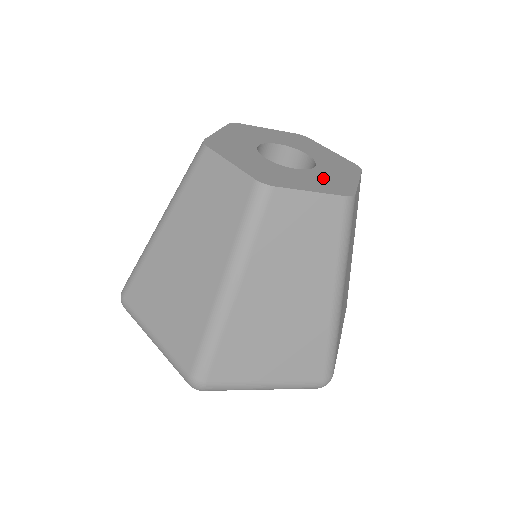
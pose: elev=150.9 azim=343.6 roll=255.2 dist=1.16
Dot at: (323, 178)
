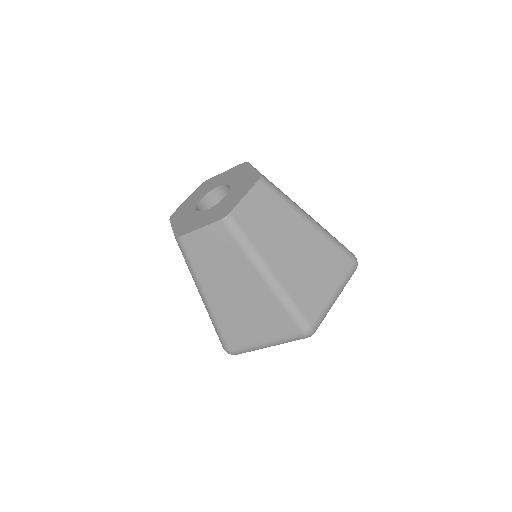
Dot at: (240, 185)
